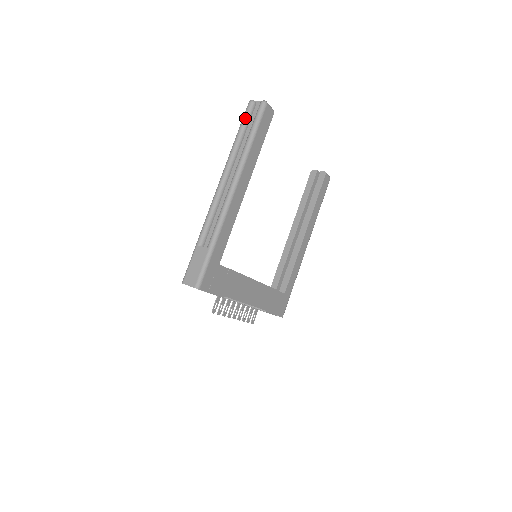
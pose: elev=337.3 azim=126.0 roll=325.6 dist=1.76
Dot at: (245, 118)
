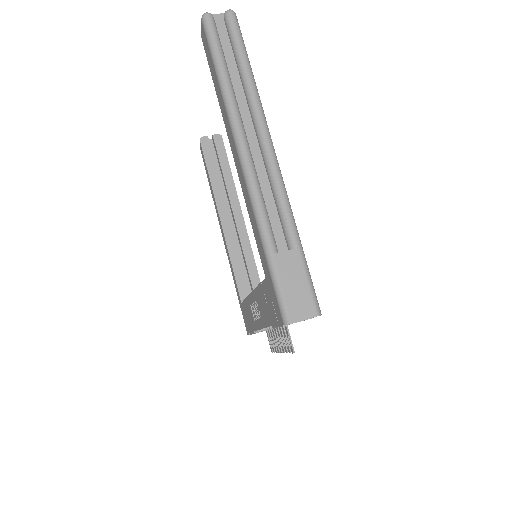
Dot at: (216, 40)
